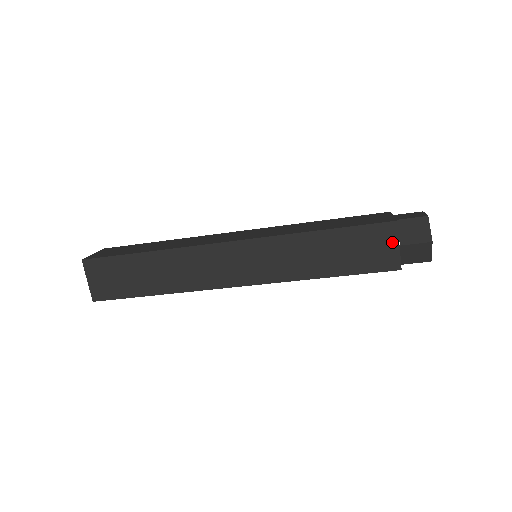
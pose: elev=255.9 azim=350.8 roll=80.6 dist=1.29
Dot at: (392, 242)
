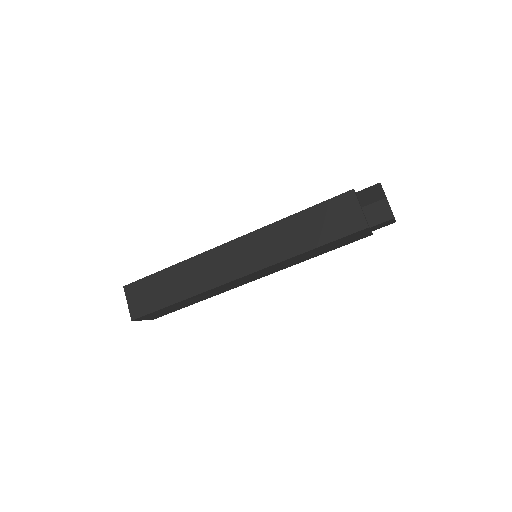
Dot at: (354, 207)
